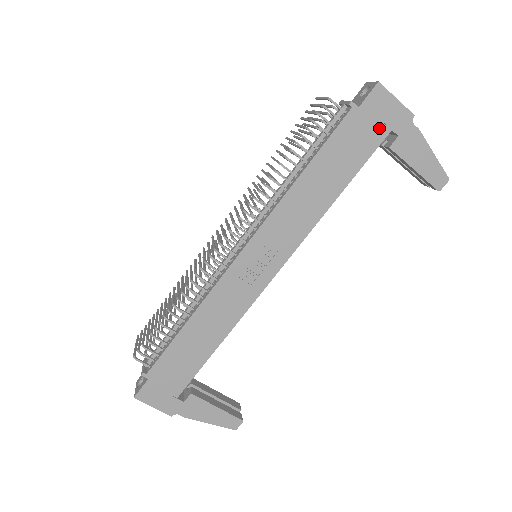
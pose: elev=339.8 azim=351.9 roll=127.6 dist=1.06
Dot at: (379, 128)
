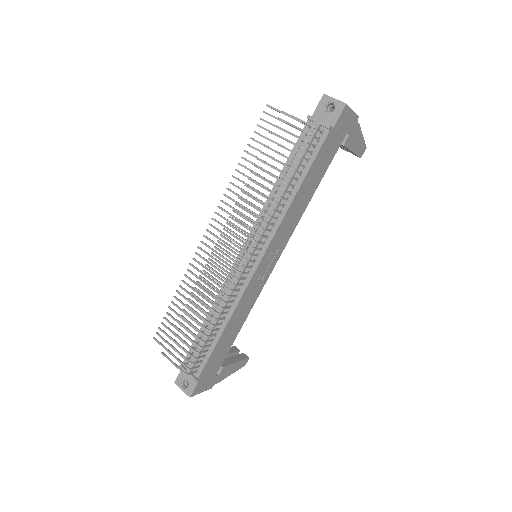
Dot at: (341, 136)
